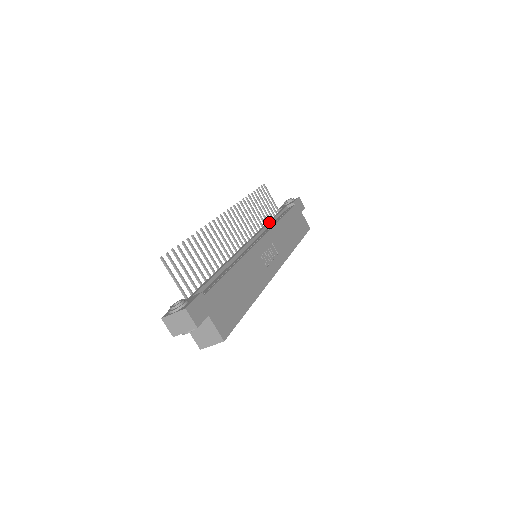
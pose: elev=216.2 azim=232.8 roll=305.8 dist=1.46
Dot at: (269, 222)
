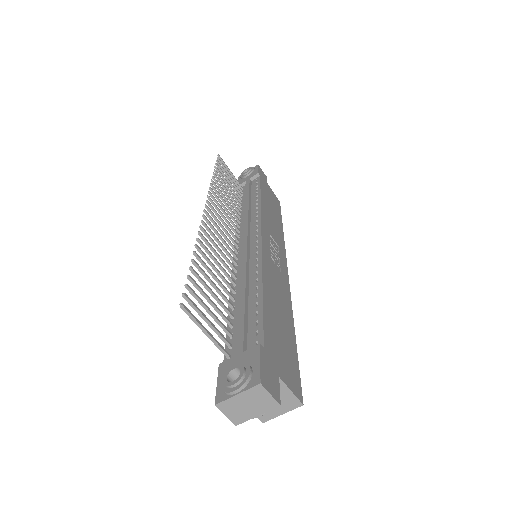
Dot at: (248, 205)
